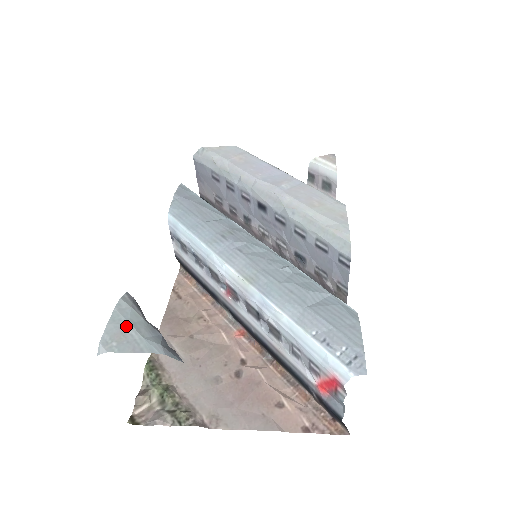
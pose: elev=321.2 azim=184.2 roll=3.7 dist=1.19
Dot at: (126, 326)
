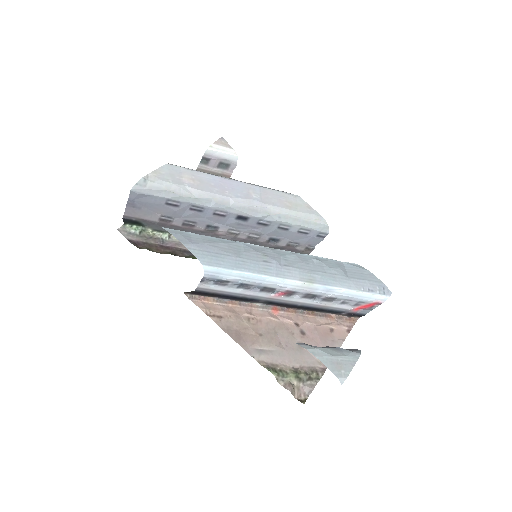
Dot at: (334, 359)
